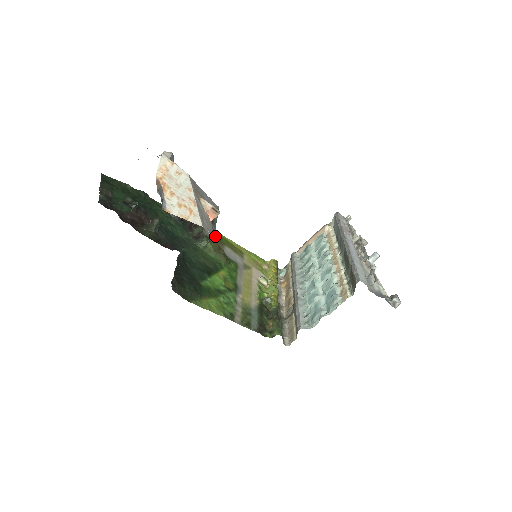
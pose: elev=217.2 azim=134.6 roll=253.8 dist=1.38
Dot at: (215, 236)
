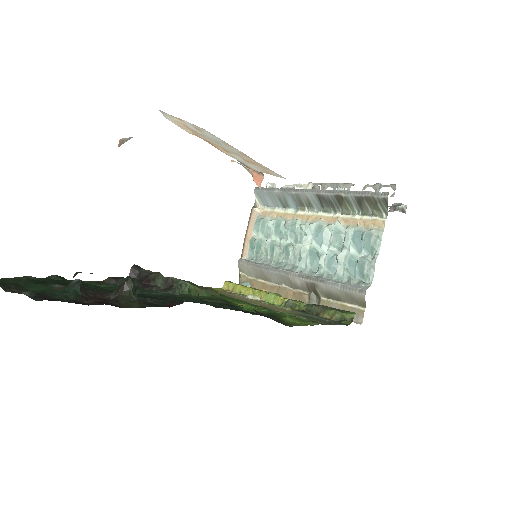
Dot at: occluded
